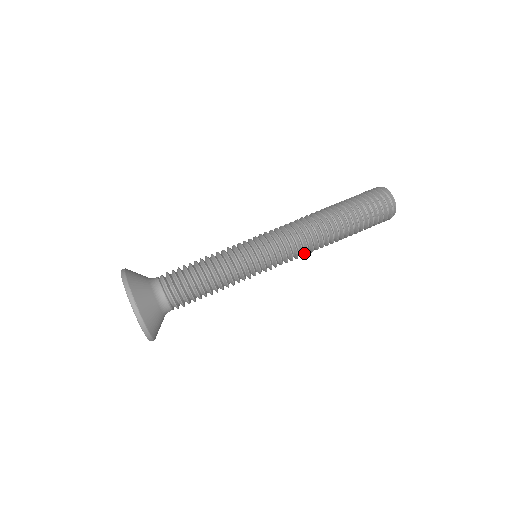
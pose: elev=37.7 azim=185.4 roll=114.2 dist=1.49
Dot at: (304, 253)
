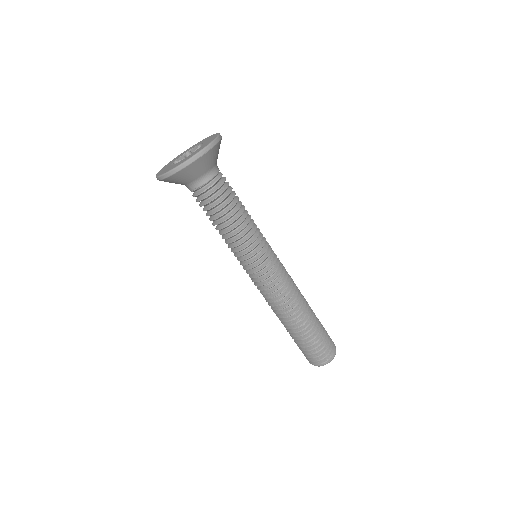
Dot at: (267, 299)
